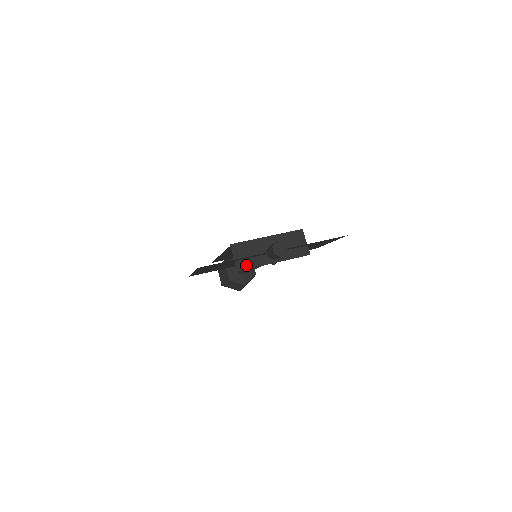
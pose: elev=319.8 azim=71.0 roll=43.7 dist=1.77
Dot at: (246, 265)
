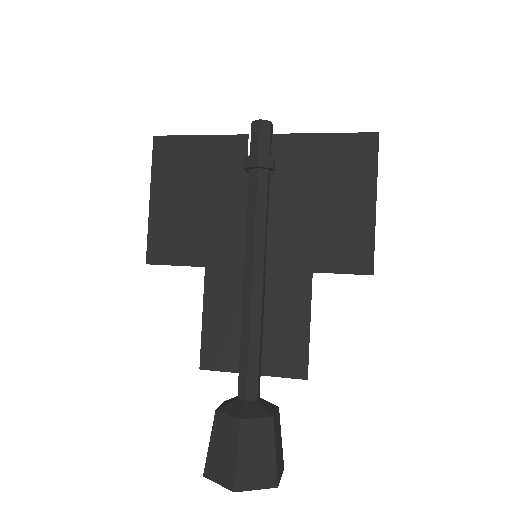
Dot at: occluded
